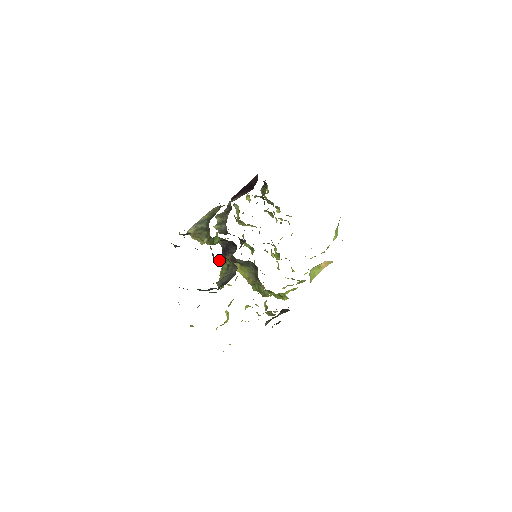
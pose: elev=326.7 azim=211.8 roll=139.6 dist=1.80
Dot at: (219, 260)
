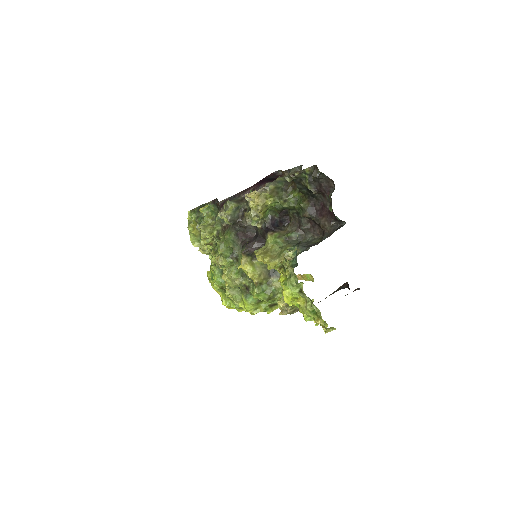
Dot at: (269, 235)
